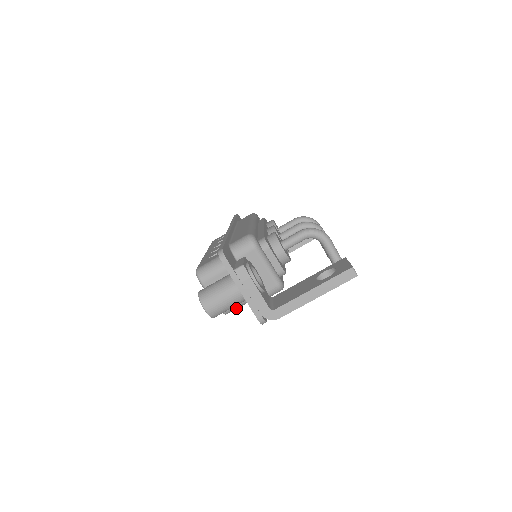
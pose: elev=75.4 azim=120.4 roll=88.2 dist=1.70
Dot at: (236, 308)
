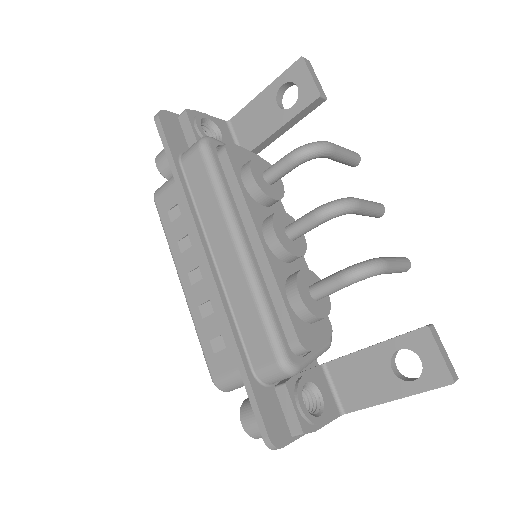
Dot at: occluded
